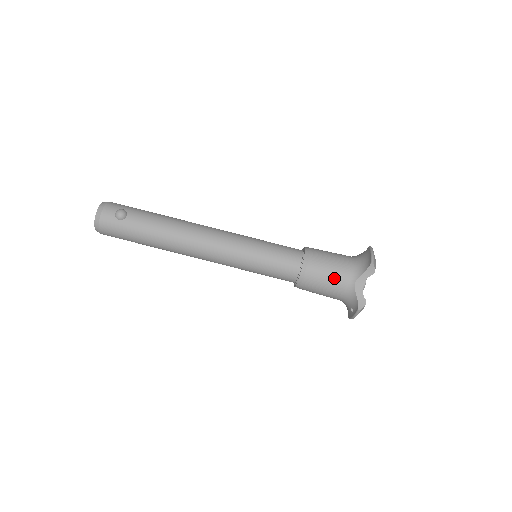
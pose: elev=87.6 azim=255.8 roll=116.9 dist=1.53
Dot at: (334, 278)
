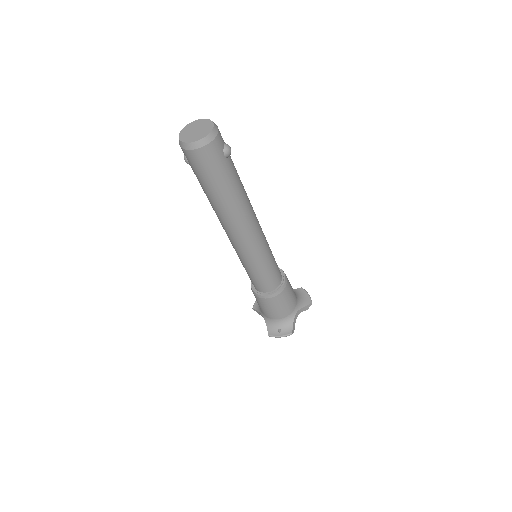
Dot at: (291, 303)
